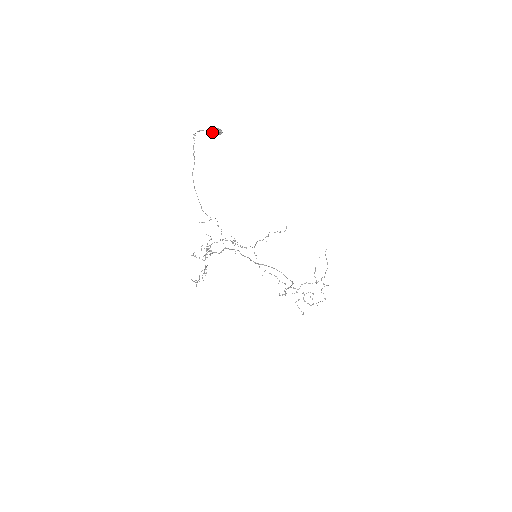
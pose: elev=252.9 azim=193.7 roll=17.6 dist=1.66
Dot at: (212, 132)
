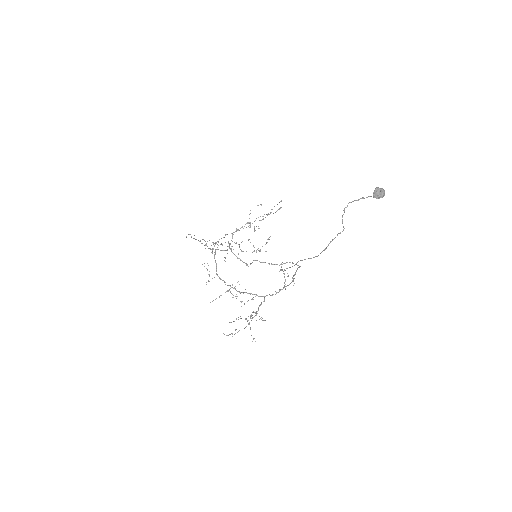
Dot at: (375, 197)
